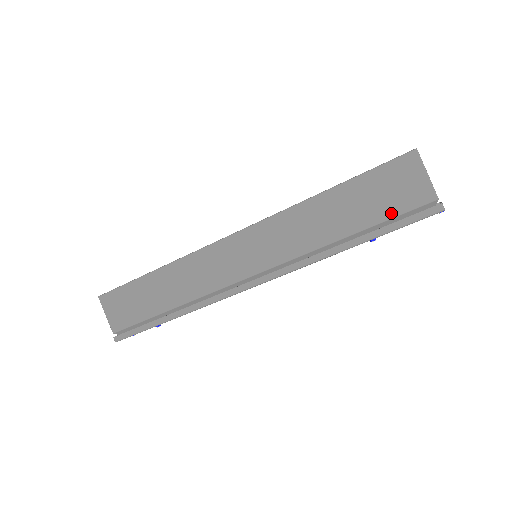
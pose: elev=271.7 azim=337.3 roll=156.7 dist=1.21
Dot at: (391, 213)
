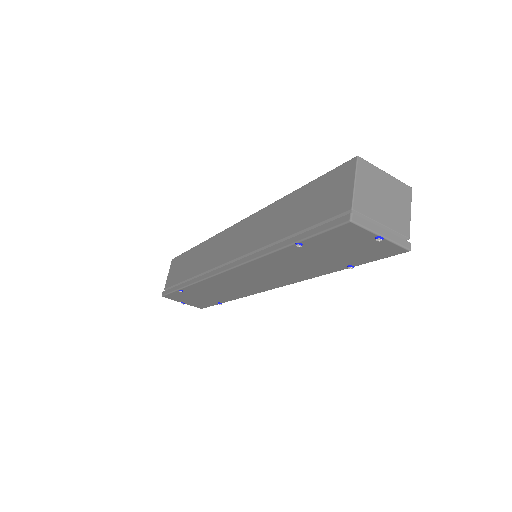
Dot at: (318, 219)
